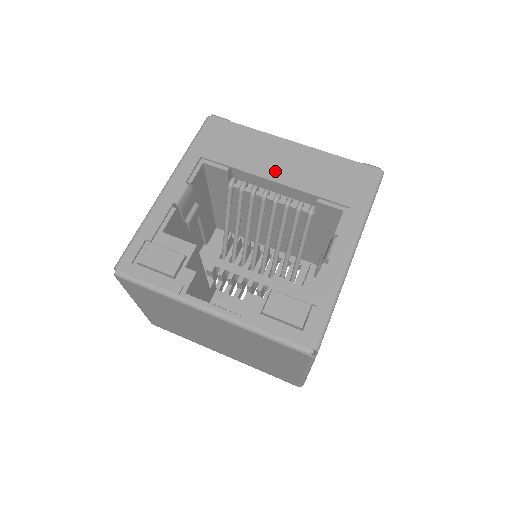
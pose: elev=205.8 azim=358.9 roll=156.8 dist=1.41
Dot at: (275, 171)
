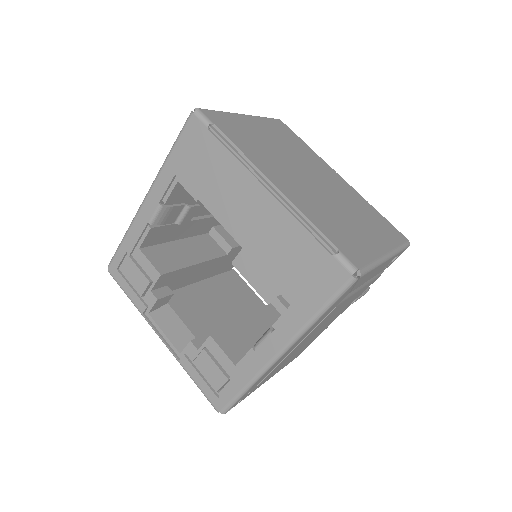
Dot at: (237, 224)
